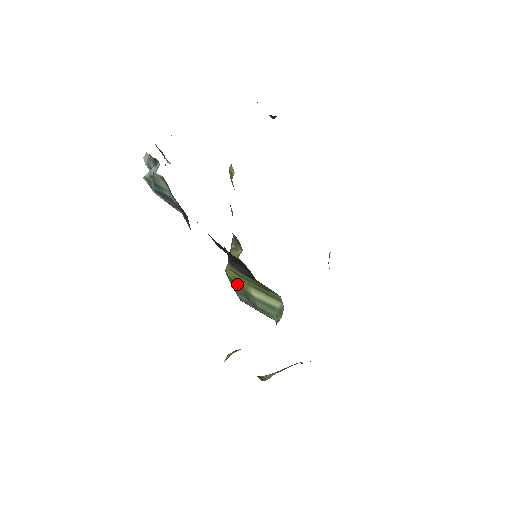
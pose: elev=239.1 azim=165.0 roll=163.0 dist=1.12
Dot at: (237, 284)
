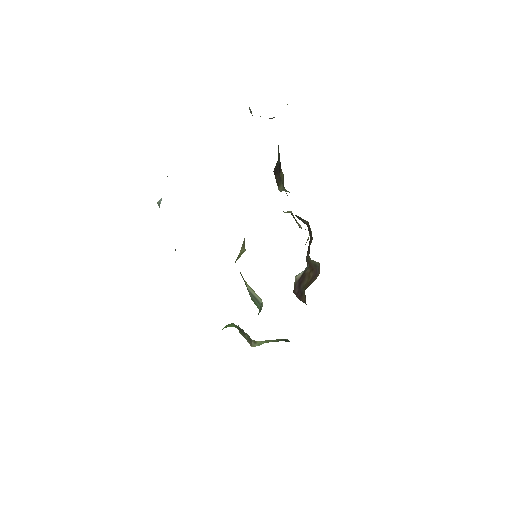
Dot at: (241, 274)
